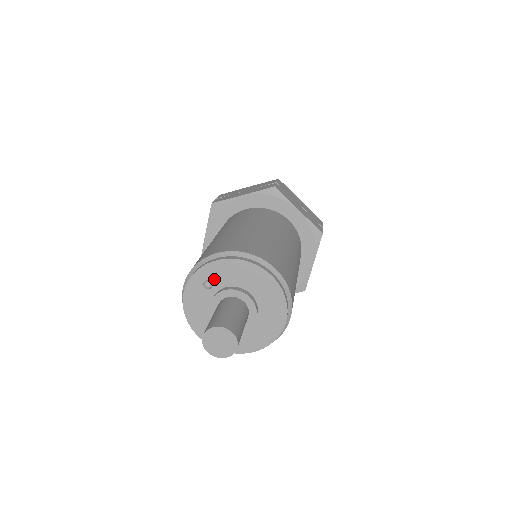
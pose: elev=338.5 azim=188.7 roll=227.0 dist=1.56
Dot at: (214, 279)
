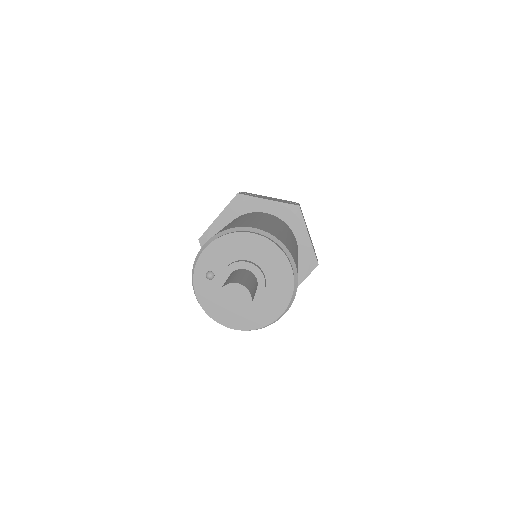
Dot at: (212, 267)
